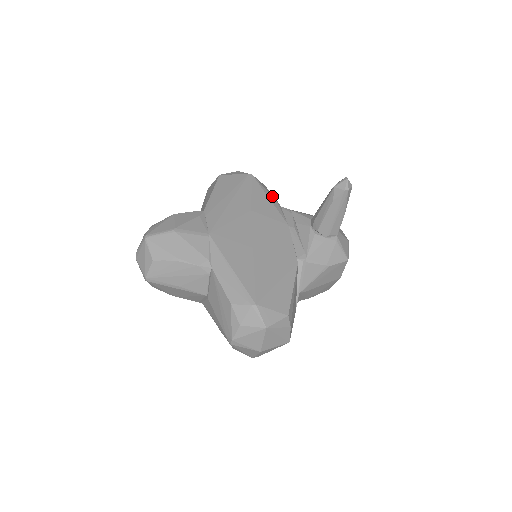
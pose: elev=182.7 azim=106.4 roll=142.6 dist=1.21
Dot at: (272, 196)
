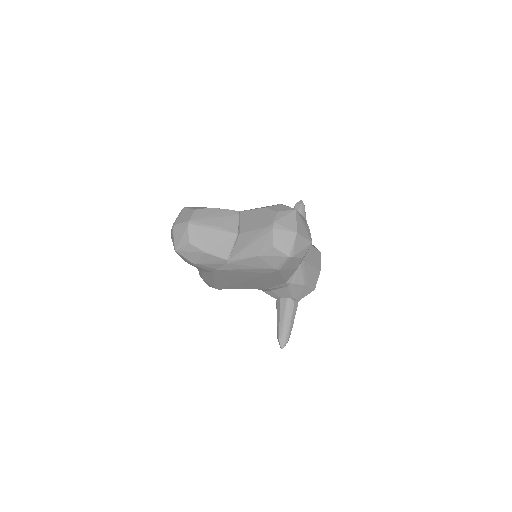
Dot at: occluded
